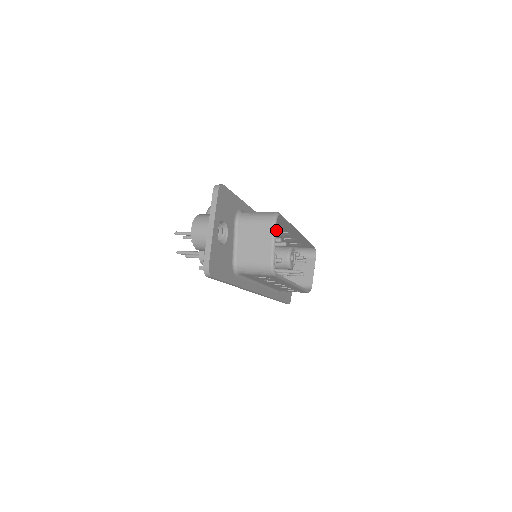
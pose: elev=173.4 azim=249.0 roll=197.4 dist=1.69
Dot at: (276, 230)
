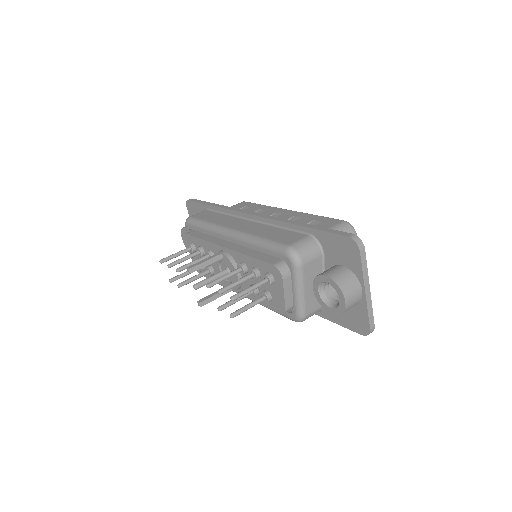
Dot at: occluded
